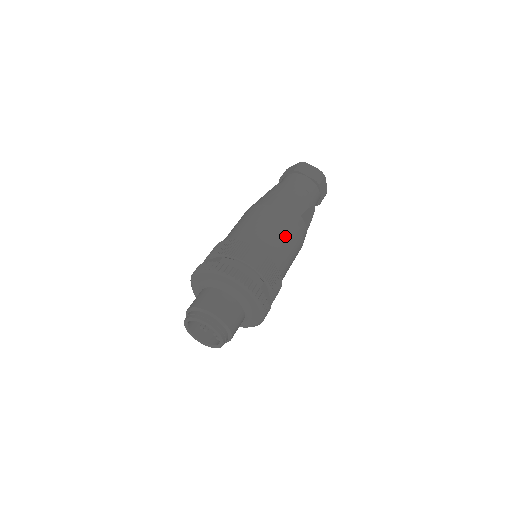
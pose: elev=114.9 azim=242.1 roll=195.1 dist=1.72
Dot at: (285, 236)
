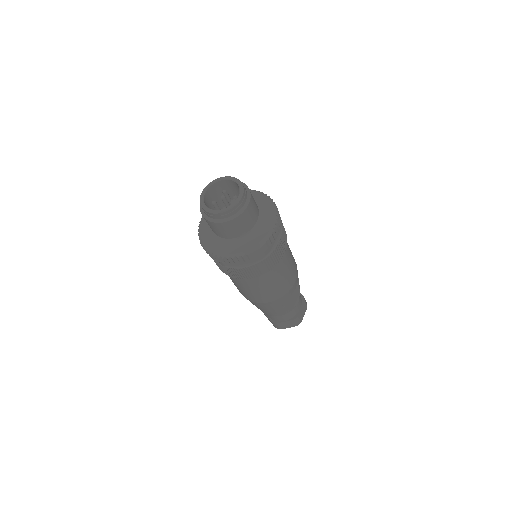
Dot at: occluded
